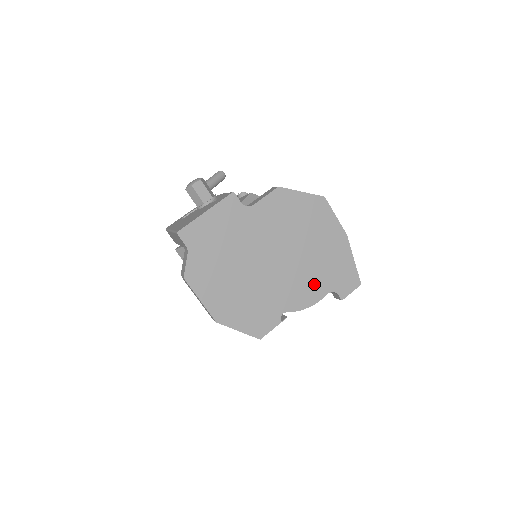
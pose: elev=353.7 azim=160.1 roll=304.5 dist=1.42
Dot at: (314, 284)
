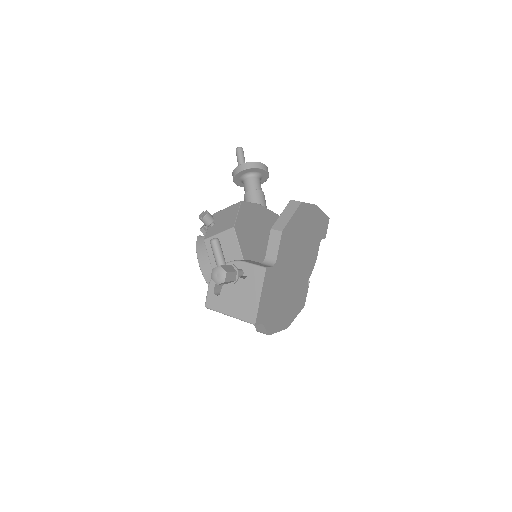
Dot at: (313, 250)
